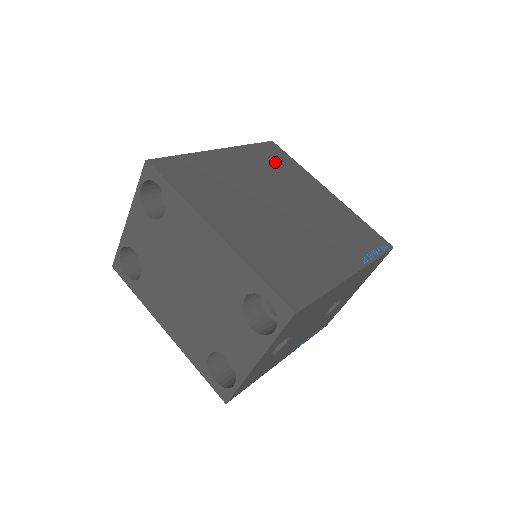
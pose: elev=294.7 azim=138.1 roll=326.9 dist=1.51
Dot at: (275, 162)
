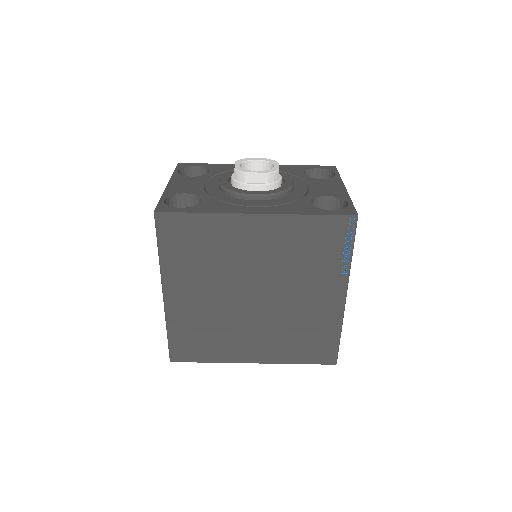
Dot at: (194, 245)
